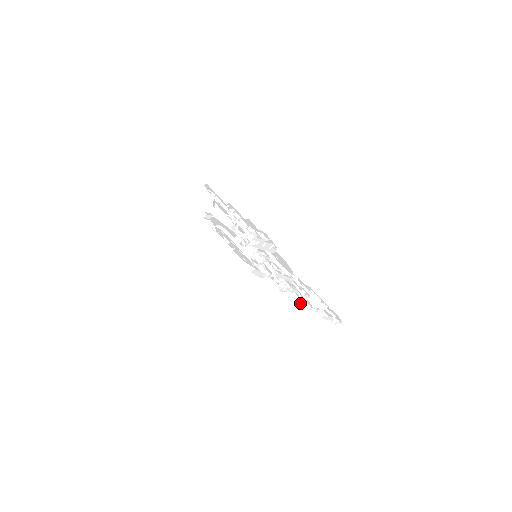
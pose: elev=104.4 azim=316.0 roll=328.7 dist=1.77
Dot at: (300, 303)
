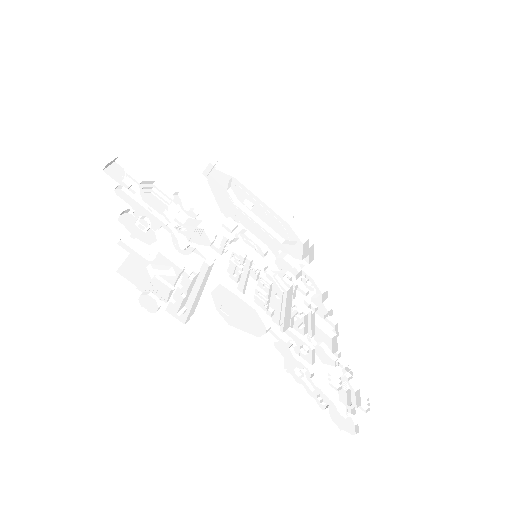
Dot at: (332, 339)
